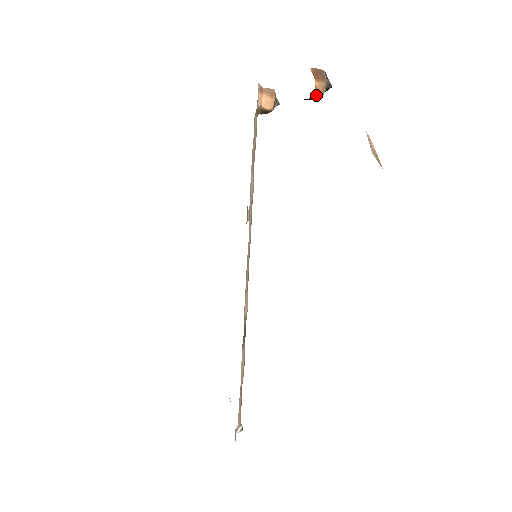
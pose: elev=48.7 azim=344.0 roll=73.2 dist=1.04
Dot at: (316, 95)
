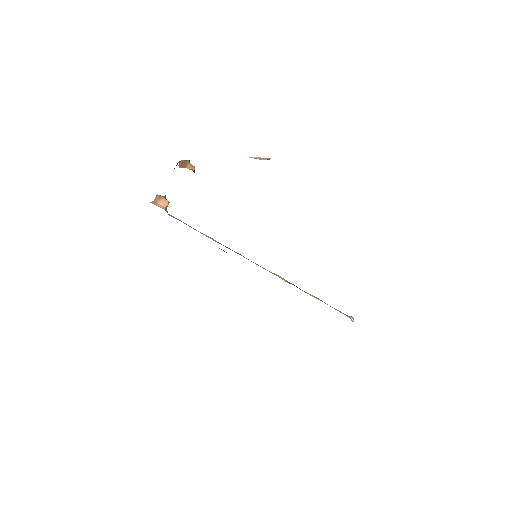
Dot at: (194, 172)
